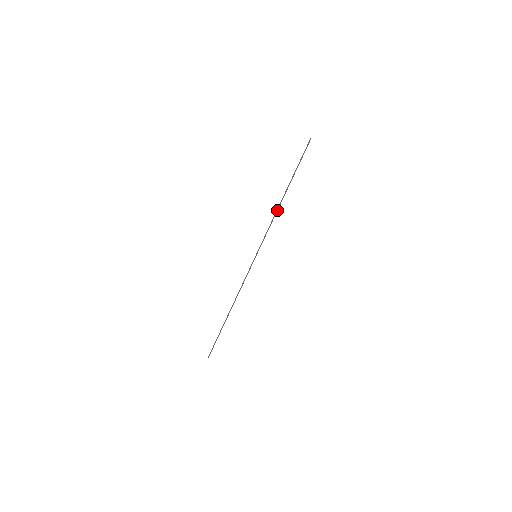
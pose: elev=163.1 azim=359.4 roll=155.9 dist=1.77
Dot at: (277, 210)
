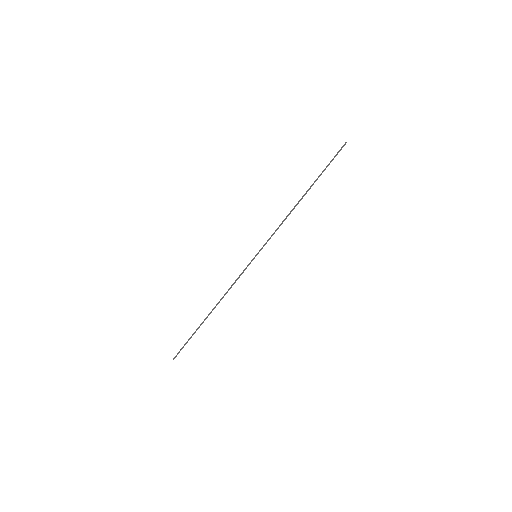
Dot at: occluded
